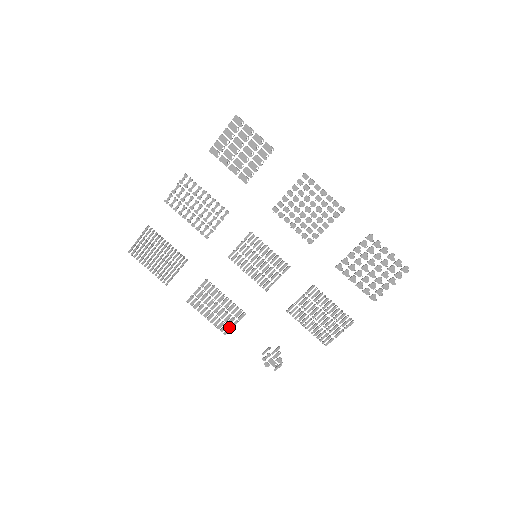
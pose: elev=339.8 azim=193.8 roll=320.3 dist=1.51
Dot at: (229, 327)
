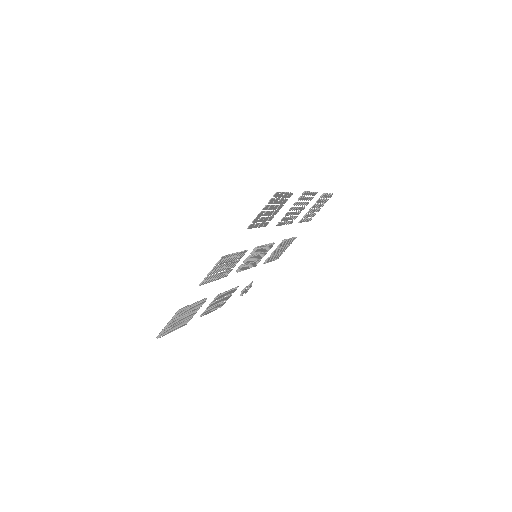
Dot at: (225, 302)
